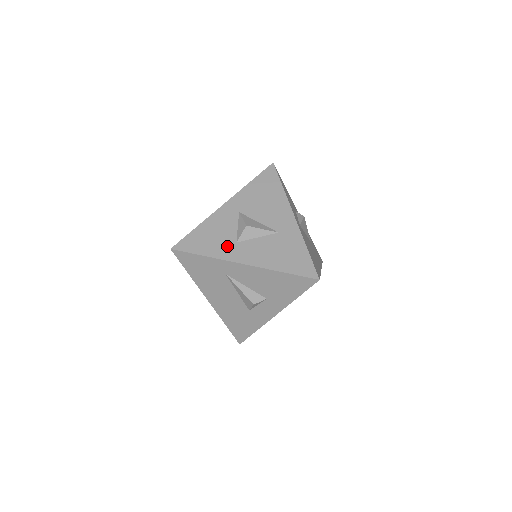
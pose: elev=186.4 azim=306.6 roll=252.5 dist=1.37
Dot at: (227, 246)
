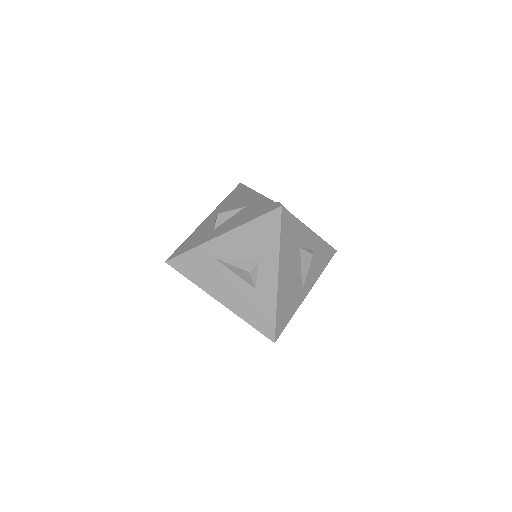
Dot at: (207, 235)
